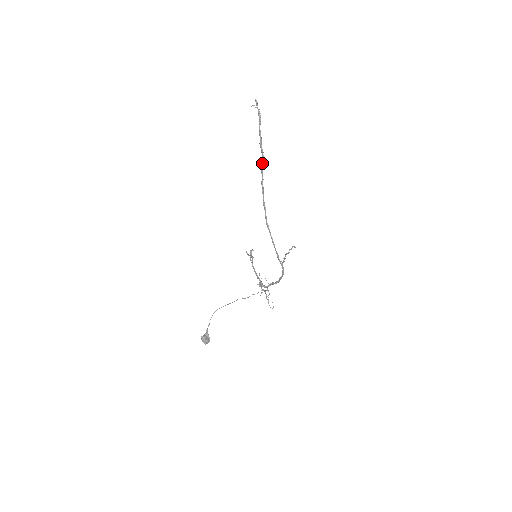
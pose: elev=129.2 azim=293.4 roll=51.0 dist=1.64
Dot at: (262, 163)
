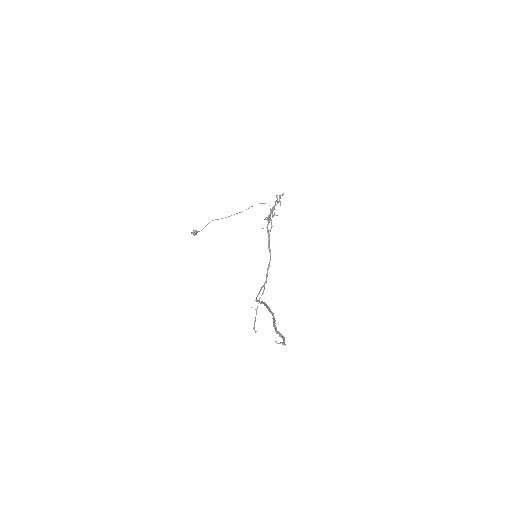
Dot at: (272, 315)
